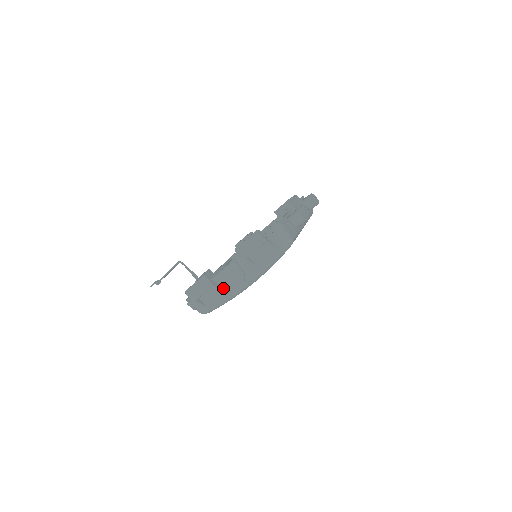
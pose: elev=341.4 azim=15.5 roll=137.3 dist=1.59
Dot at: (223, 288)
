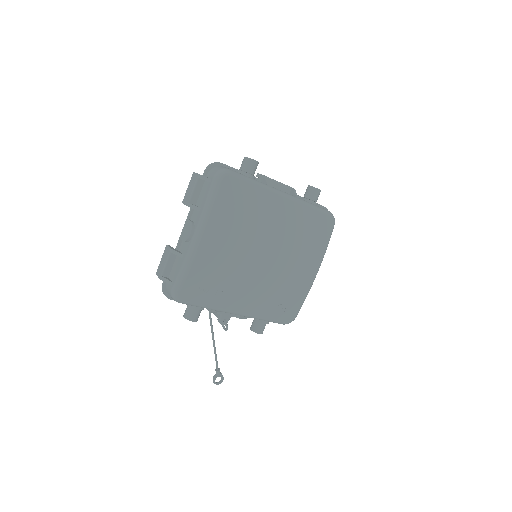
Dot at: (182, 252)
